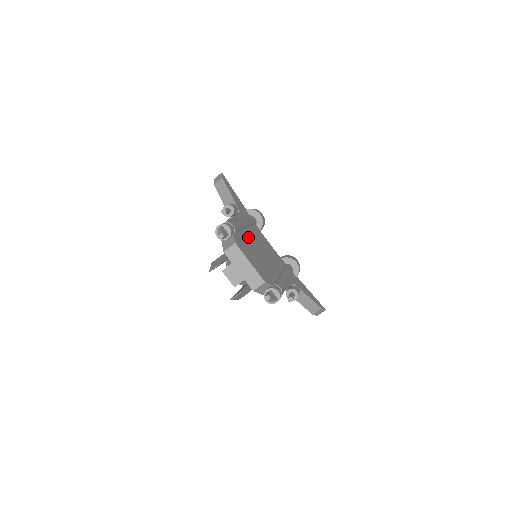
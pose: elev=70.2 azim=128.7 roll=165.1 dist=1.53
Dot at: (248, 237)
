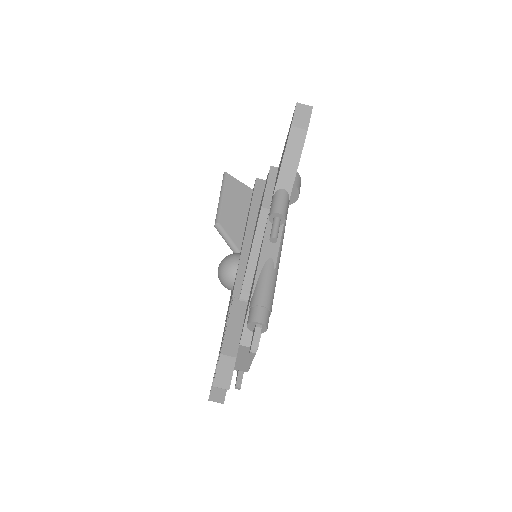
Dot at: occluded
